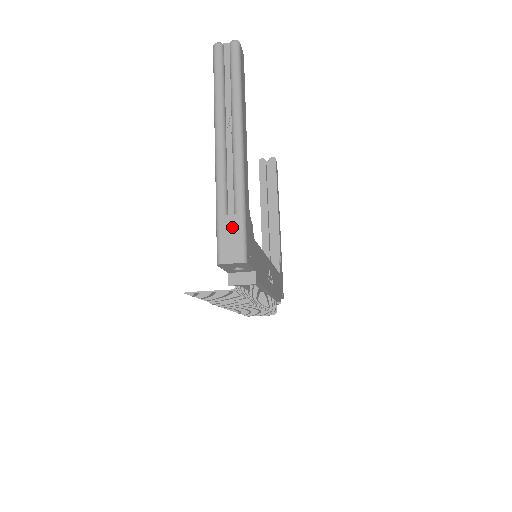
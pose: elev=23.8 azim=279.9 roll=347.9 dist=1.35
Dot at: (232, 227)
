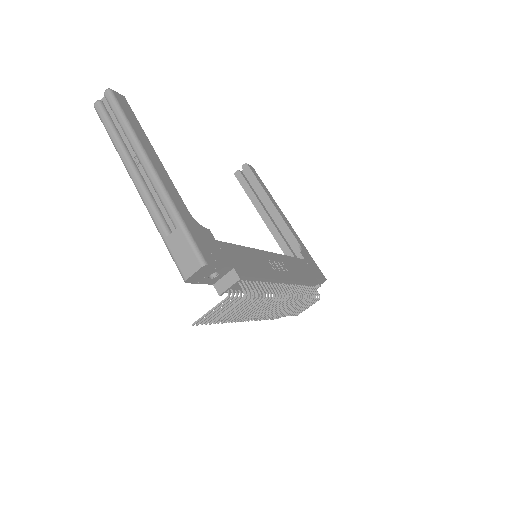
Dot at: (179, 242)
